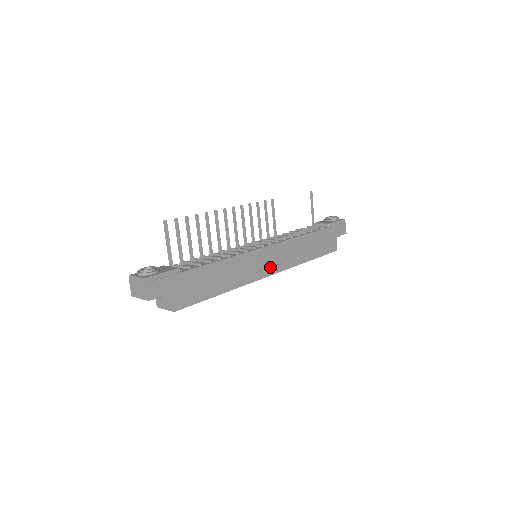
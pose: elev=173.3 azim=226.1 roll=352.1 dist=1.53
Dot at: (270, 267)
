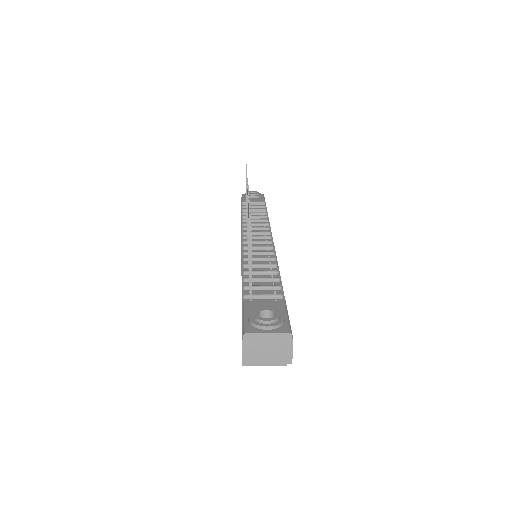
Dot at: occluded
